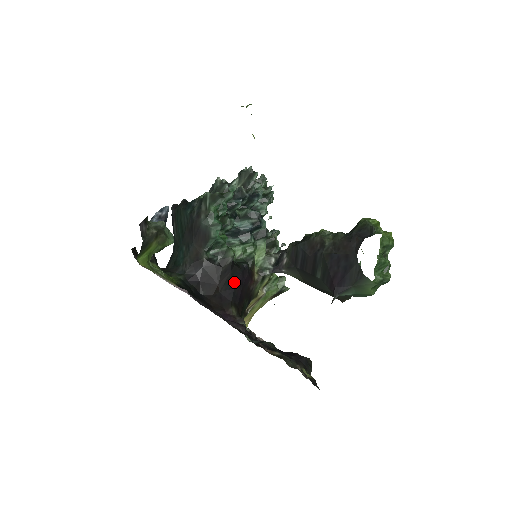
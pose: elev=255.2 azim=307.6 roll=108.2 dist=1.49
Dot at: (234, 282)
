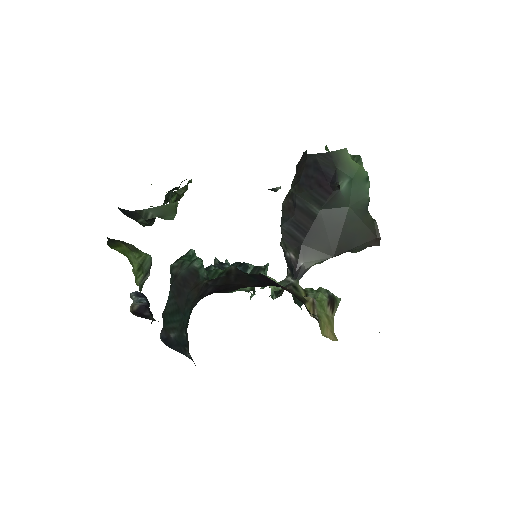
Dot at: (258, 280)
